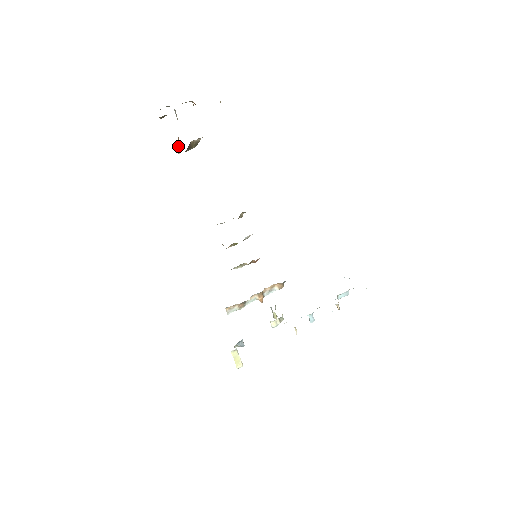
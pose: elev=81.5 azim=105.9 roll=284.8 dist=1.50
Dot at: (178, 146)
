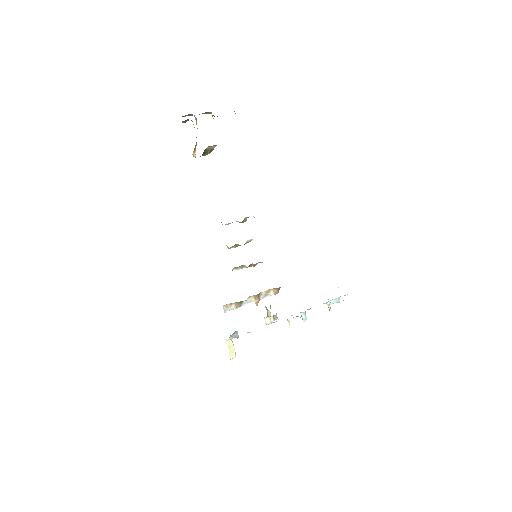
Dot at: (195, 150)
